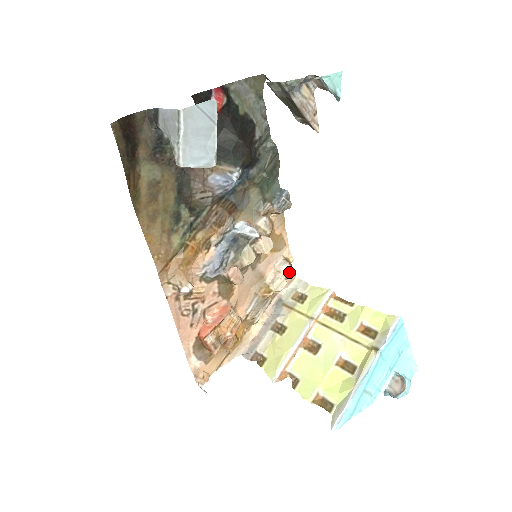
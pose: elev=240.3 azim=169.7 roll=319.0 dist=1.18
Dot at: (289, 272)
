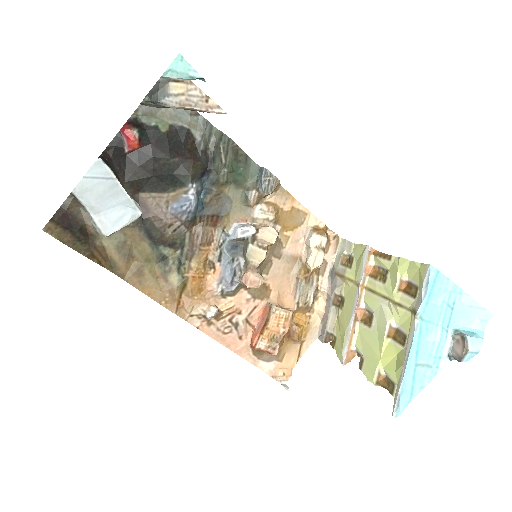
Dot at: (322, 241)
